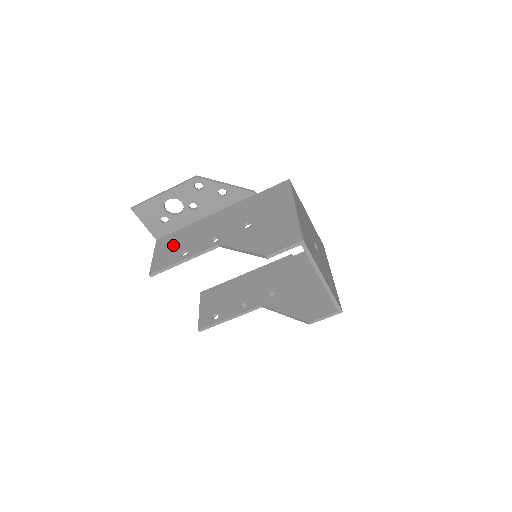
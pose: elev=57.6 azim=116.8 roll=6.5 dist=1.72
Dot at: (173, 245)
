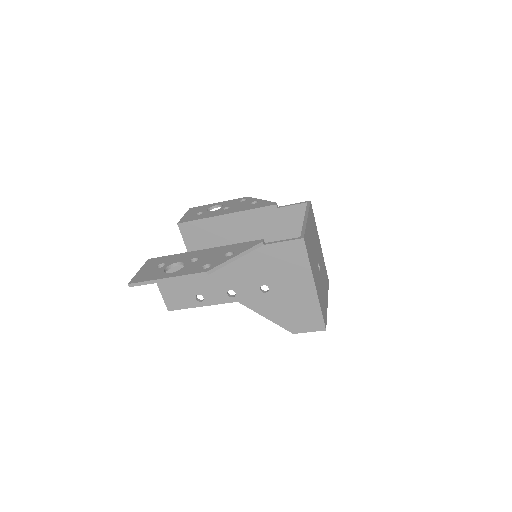
Dot at: (179, 282)
